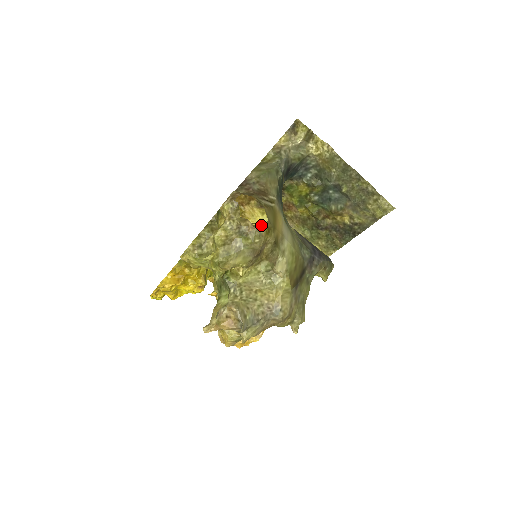
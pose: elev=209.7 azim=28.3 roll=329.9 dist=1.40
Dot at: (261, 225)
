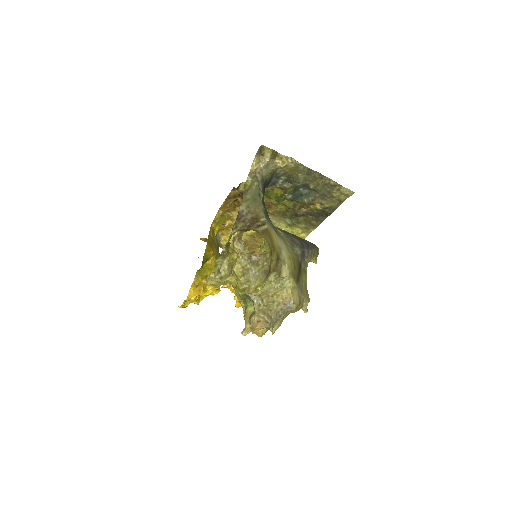
Dot at: occluded
